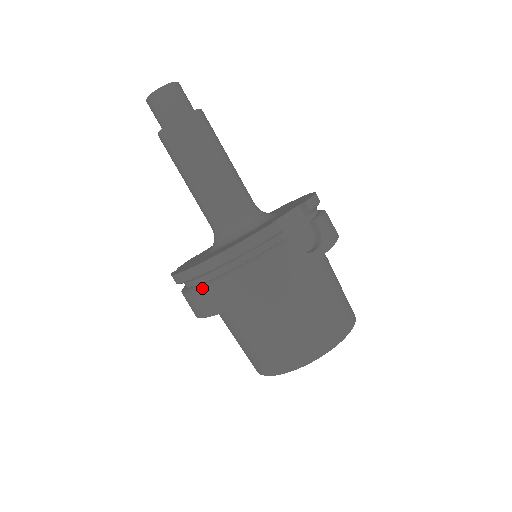
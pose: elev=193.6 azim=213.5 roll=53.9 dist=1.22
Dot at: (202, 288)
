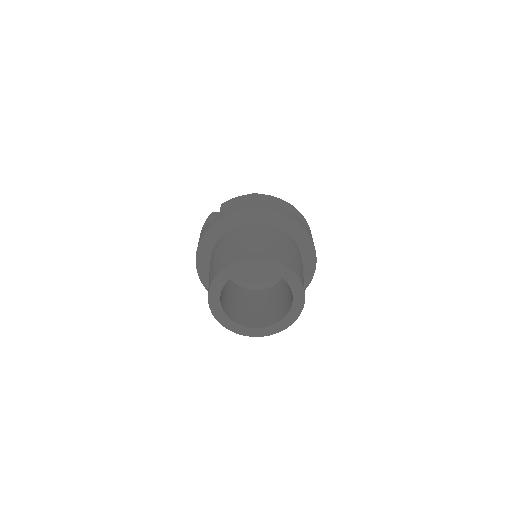
Dot at: (273, 202)
